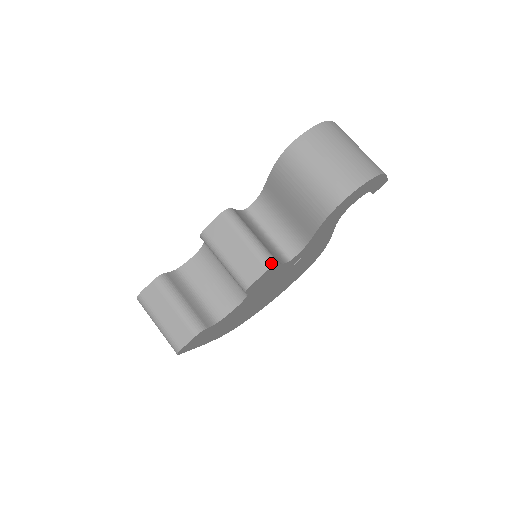
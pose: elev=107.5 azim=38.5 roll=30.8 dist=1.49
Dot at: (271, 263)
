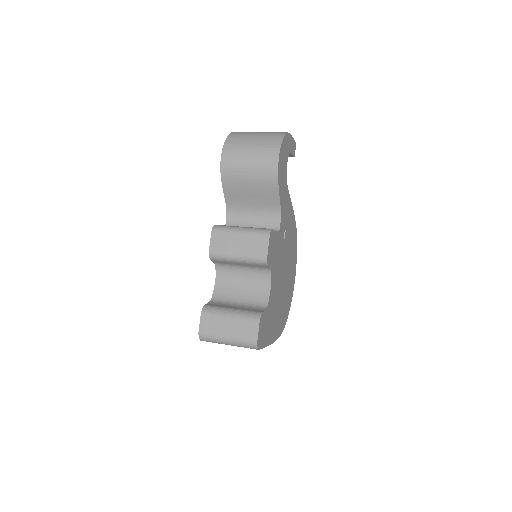
Dot at: (268, 231)
